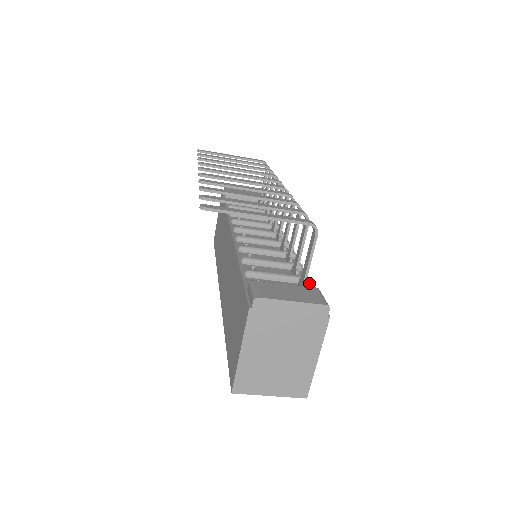
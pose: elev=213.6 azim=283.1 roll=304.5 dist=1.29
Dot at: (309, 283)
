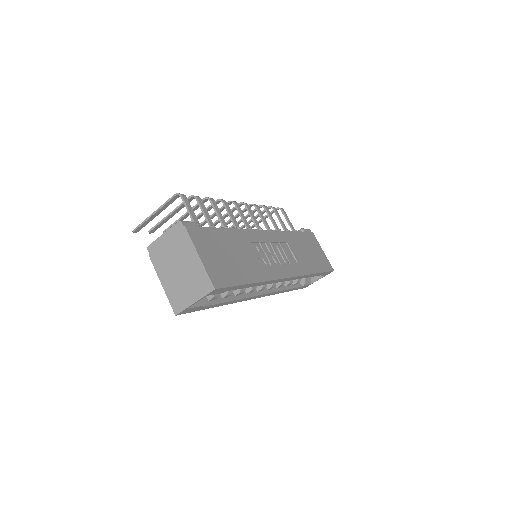
Dot at: (212, 228)
